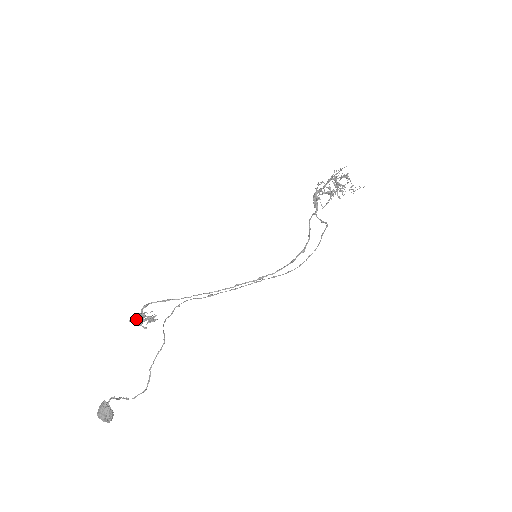
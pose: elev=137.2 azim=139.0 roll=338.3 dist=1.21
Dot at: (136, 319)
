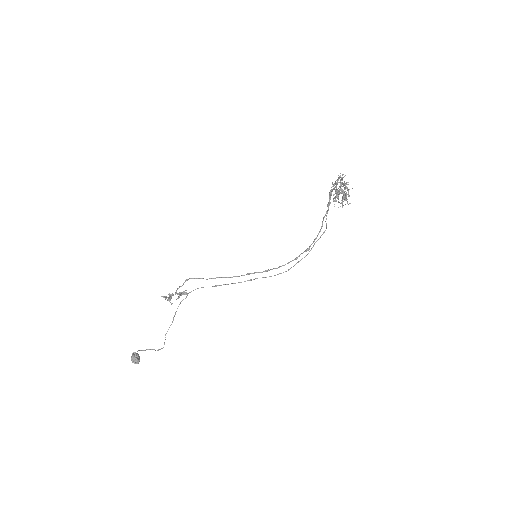
Dot at: (176, 291)
